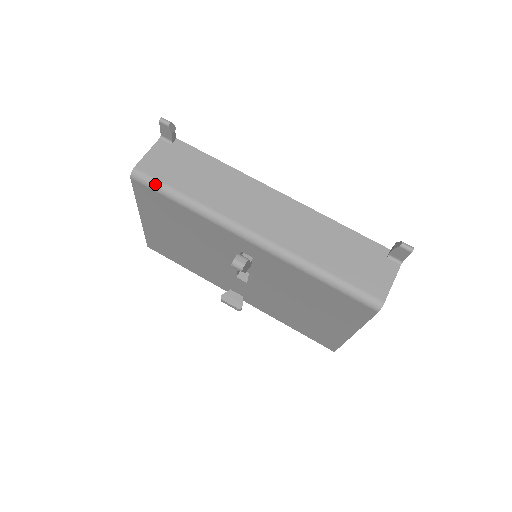
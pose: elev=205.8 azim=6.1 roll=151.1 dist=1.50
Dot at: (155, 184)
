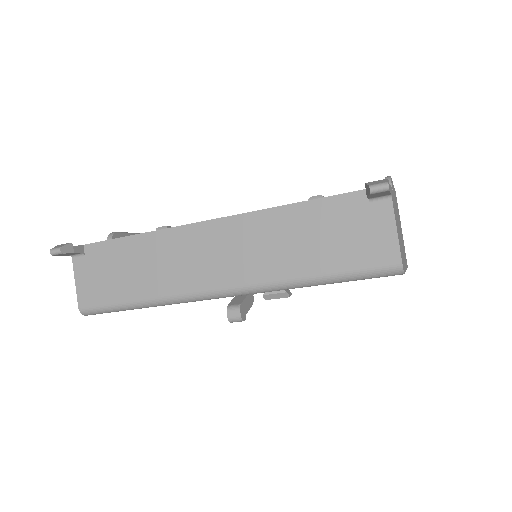
Dot at: (106, 309)
